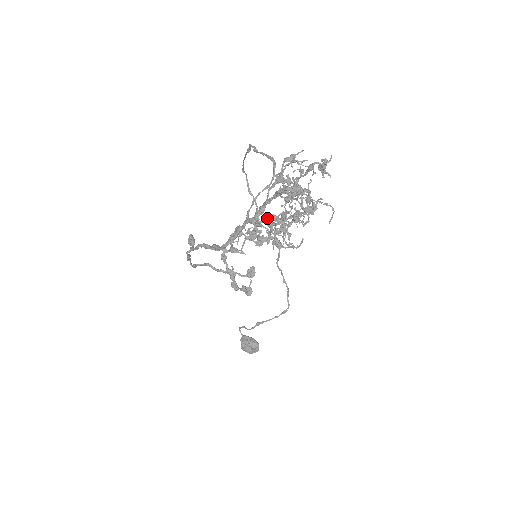
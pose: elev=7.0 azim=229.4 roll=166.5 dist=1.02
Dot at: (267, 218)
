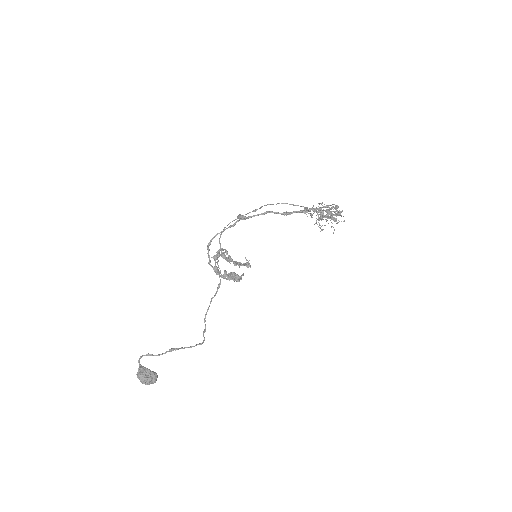
Dot at: (320, 212)
